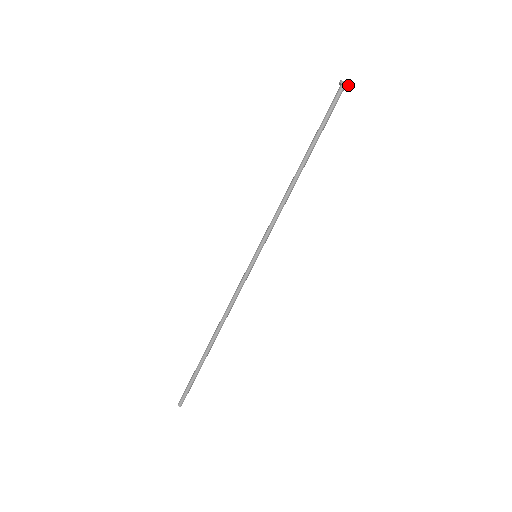
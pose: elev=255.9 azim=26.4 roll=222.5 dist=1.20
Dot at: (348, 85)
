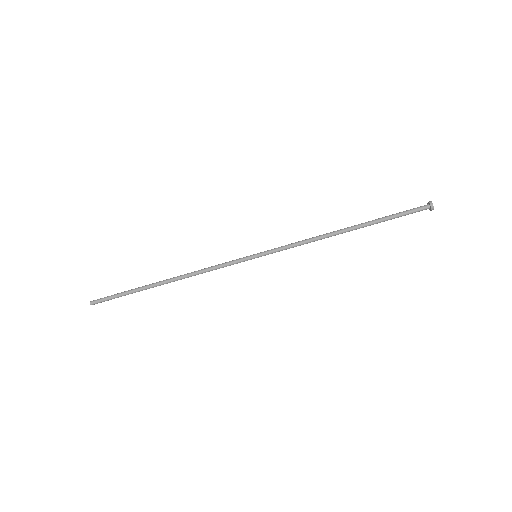
Dot at: (433, 209)
